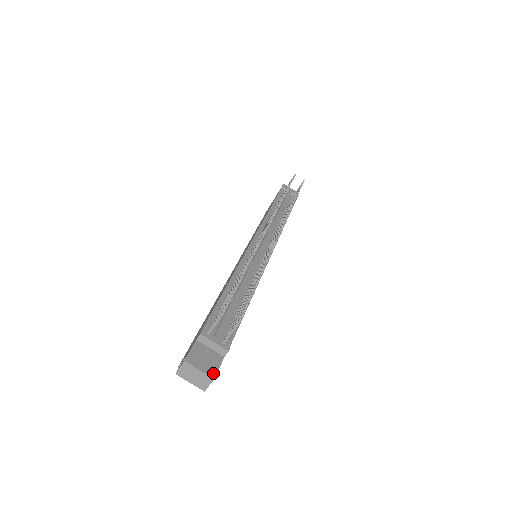
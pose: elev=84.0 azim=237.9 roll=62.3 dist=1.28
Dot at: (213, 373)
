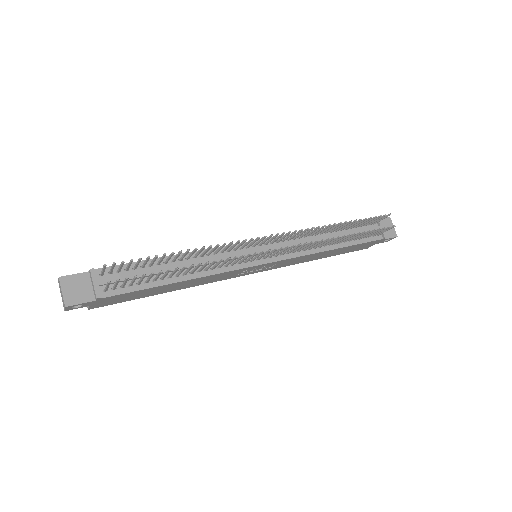
Dot at: (70, 303)
